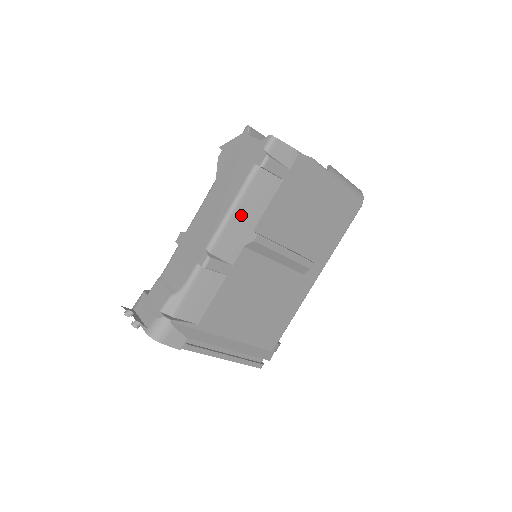
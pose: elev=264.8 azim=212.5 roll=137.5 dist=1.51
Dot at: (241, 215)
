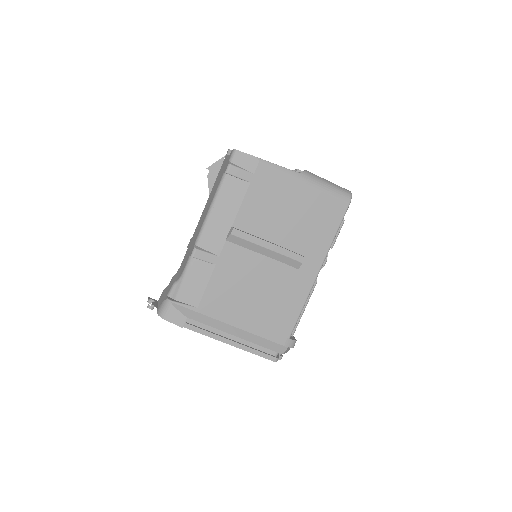
Dot at: (219, 214)
